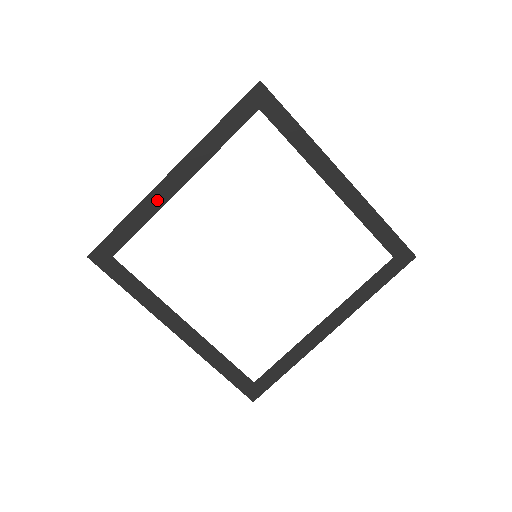
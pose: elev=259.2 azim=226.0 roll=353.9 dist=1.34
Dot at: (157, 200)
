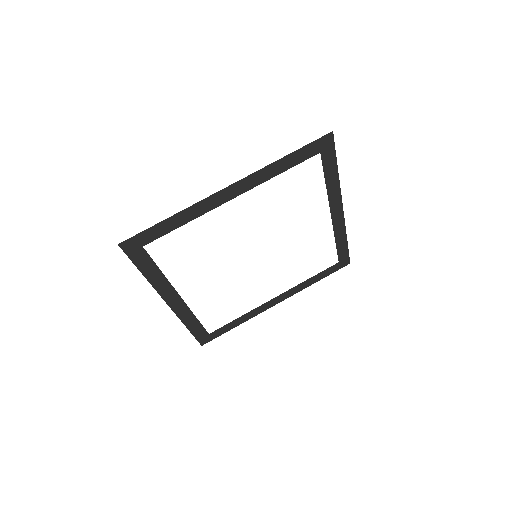
Dot at: (184, 312)
